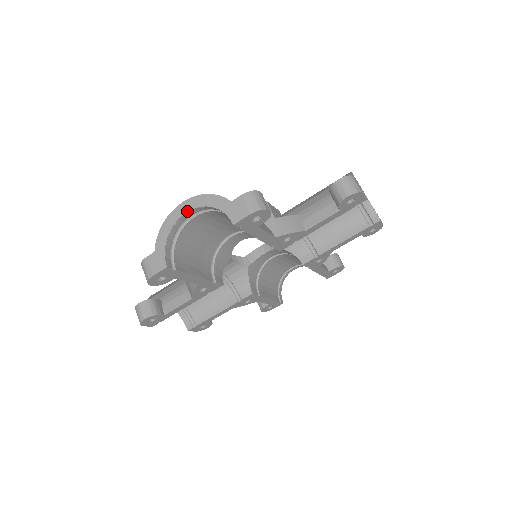
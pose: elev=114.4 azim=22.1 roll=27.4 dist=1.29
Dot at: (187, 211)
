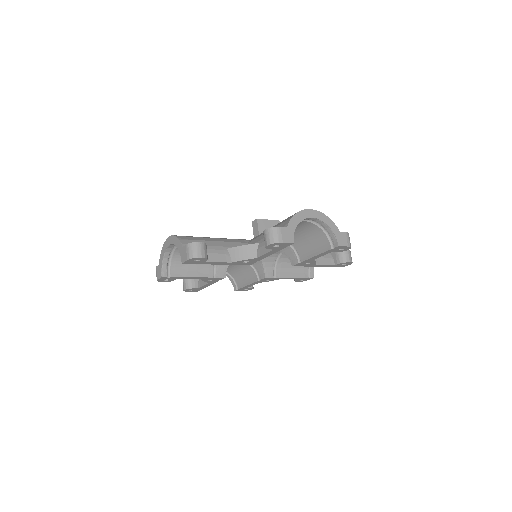
Dot at: (169, 244)
